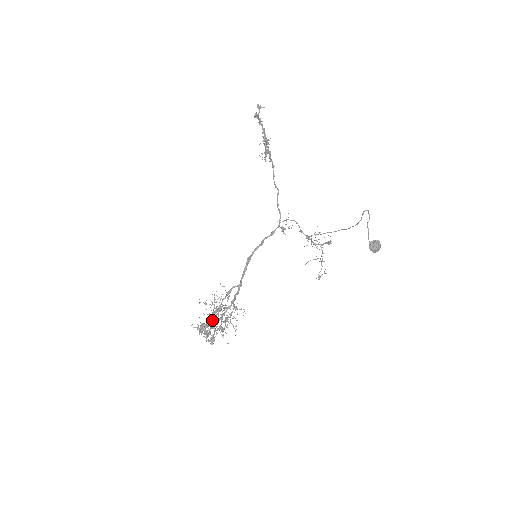
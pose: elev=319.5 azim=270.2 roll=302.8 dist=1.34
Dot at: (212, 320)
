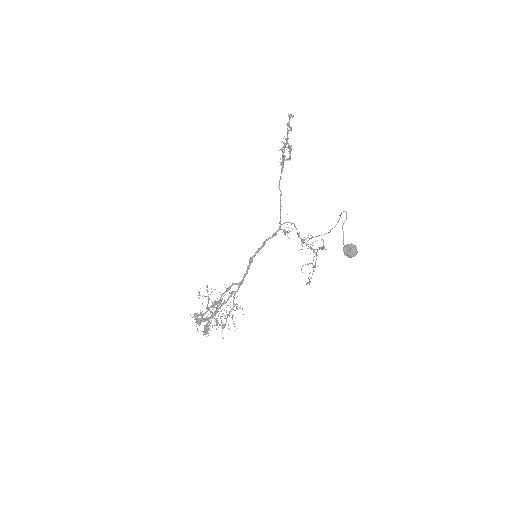
Dot at: occluded
